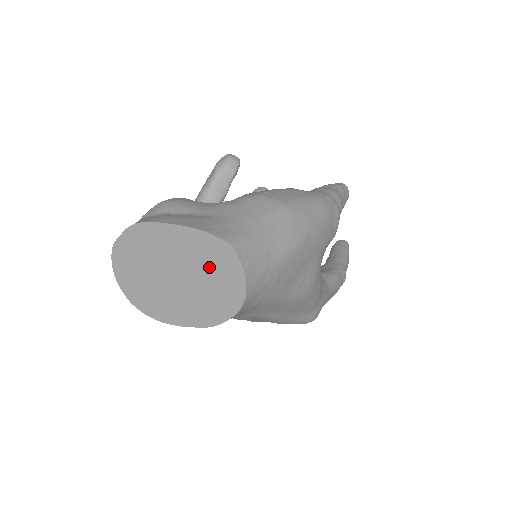
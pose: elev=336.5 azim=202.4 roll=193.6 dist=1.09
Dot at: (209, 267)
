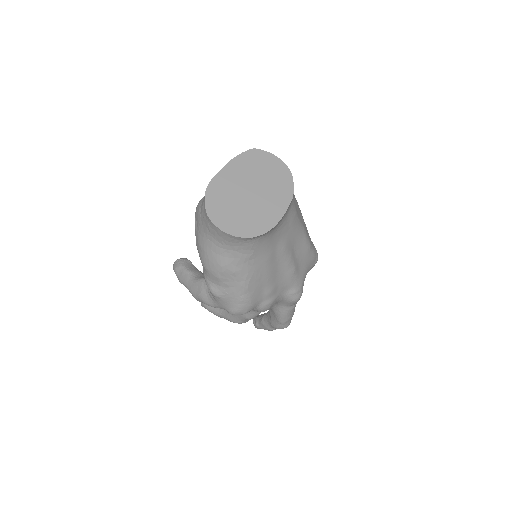
Dot at: (258, 168)
